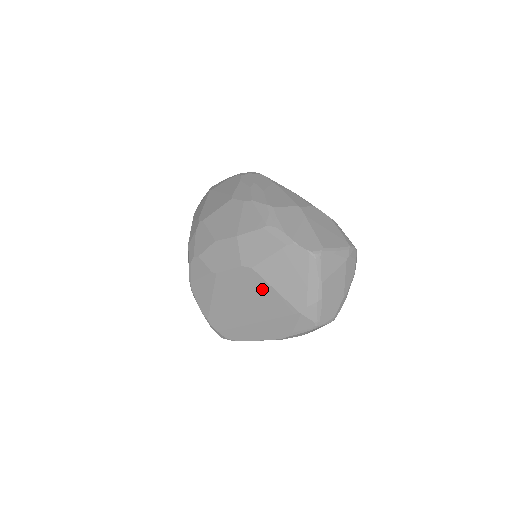
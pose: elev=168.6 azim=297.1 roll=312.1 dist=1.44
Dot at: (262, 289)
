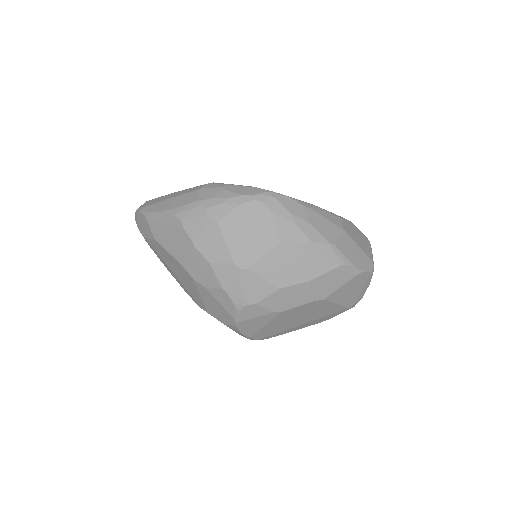
Dot at: (325, 307)
